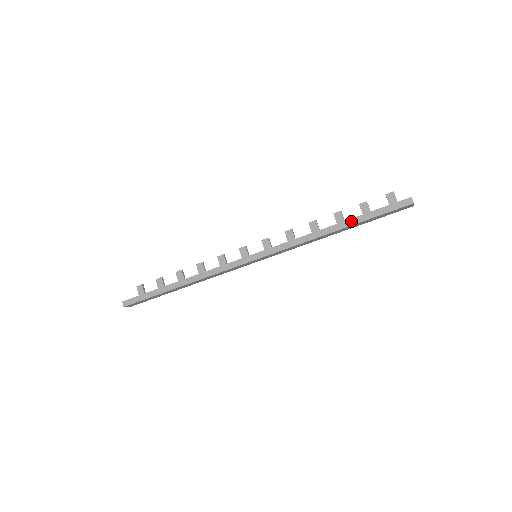
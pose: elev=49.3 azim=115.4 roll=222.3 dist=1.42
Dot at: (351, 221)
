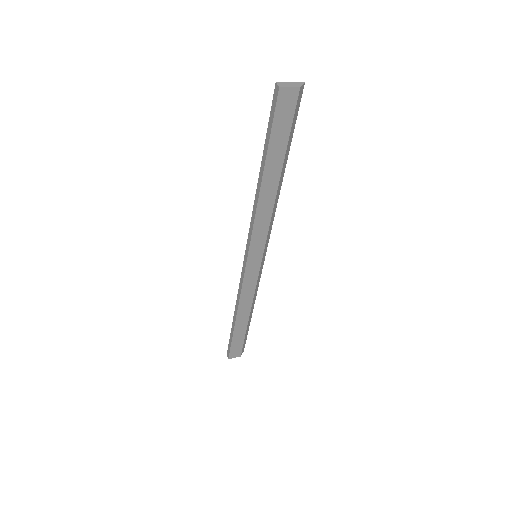
Dot at: (263, 161)
